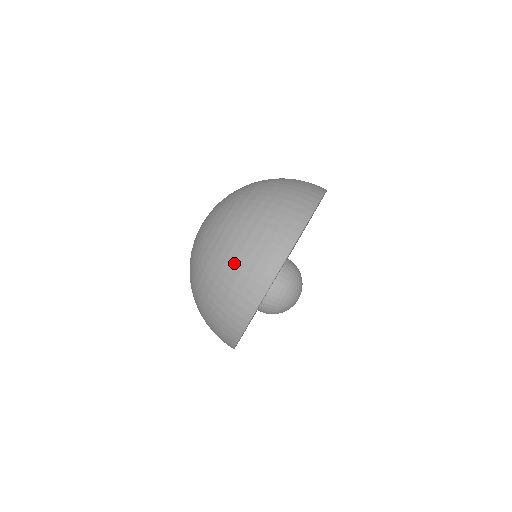
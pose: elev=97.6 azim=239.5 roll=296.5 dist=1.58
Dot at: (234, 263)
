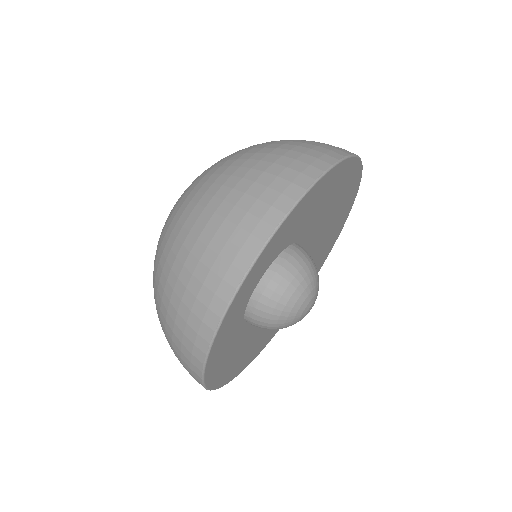
Dot at: (208, 221)
